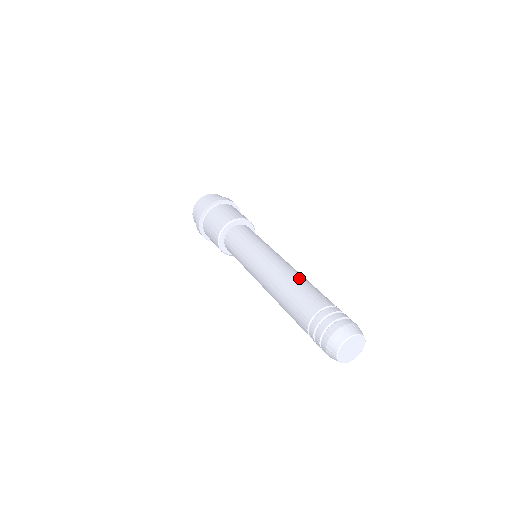
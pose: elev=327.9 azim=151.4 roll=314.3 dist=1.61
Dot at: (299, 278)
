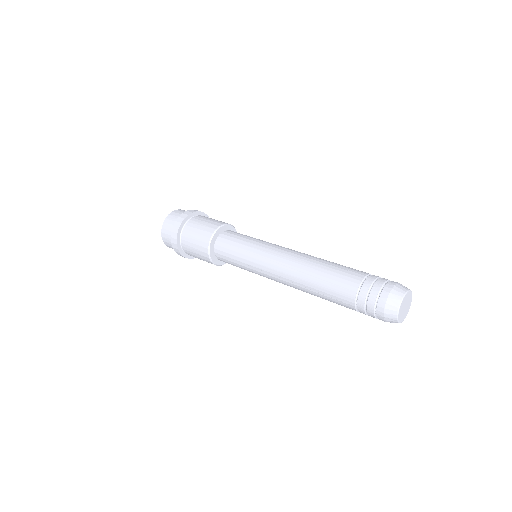
Dot at: (316, 265)
